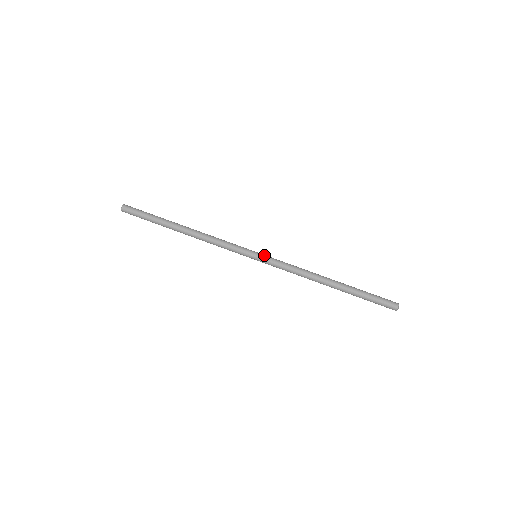
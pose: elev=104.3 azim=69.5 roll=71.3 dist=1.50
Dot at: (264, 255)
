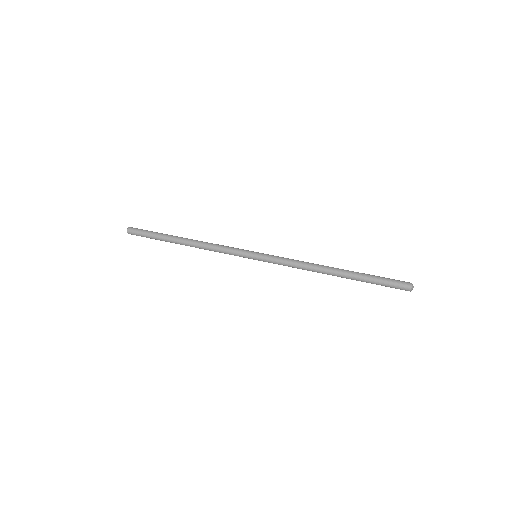
Dot at: occluded
